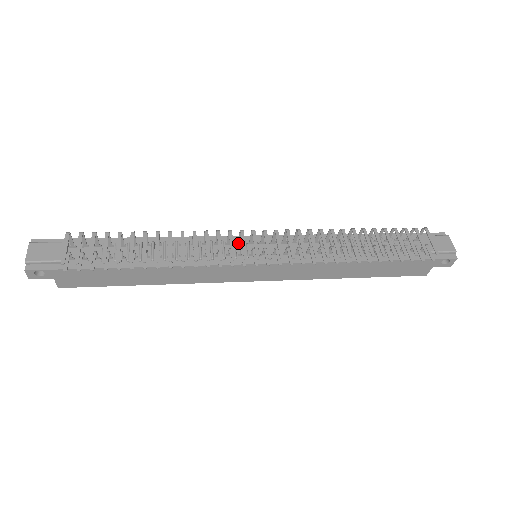
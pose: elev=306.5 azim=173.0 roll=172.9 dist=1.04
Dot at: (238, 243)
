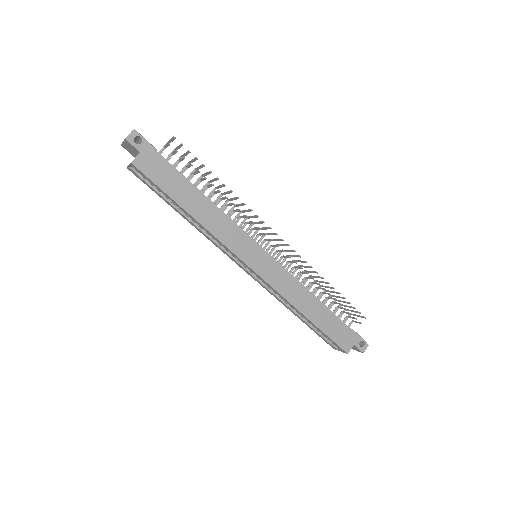
Dot at: occluded
